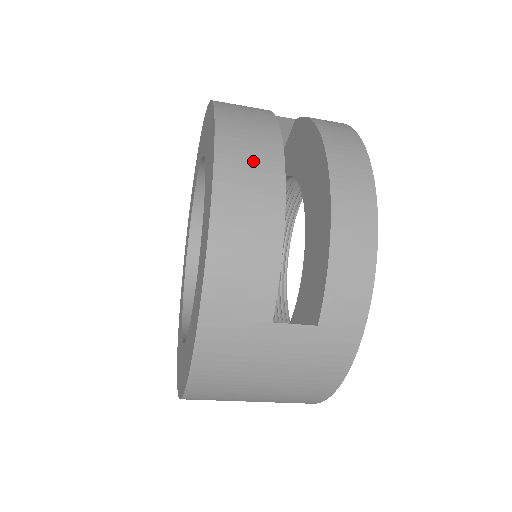
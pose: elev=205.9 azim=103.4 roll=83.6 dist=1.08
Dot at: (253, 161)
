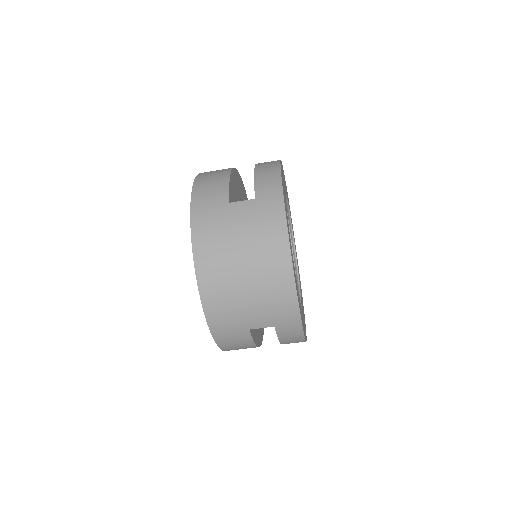
Dot at: occluded
